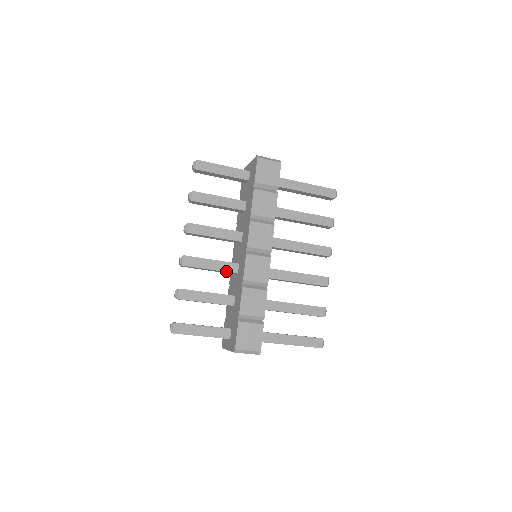
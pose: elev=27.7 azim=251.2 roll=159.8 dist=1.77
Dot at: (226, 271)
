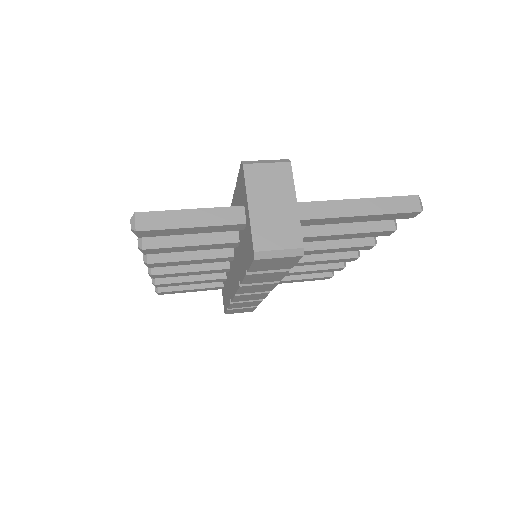
Dot at: occluded
